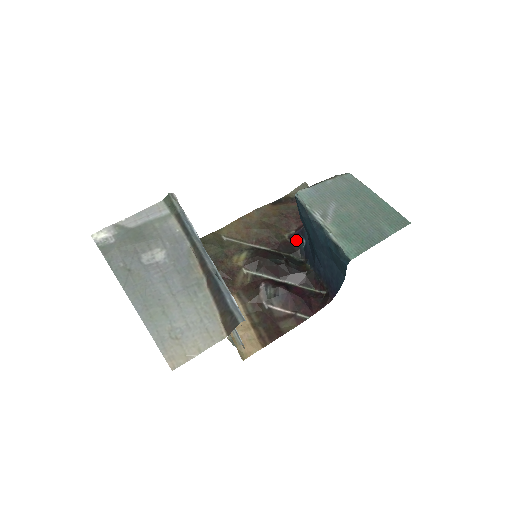
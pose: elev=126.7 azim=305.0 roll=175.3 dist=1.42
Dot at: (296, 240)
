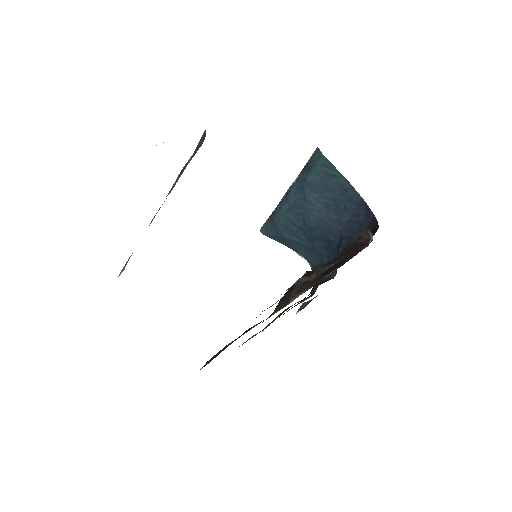
Dot at: occluded
